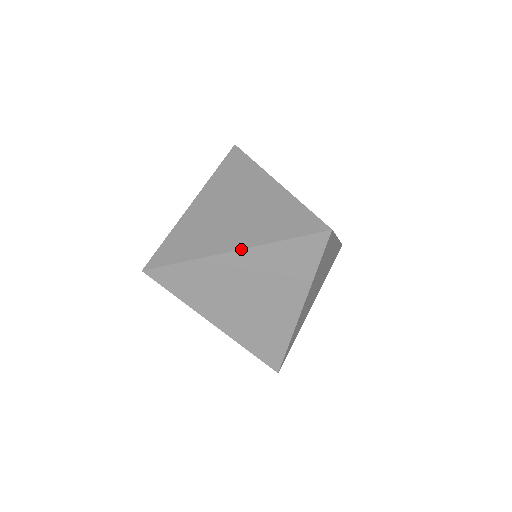
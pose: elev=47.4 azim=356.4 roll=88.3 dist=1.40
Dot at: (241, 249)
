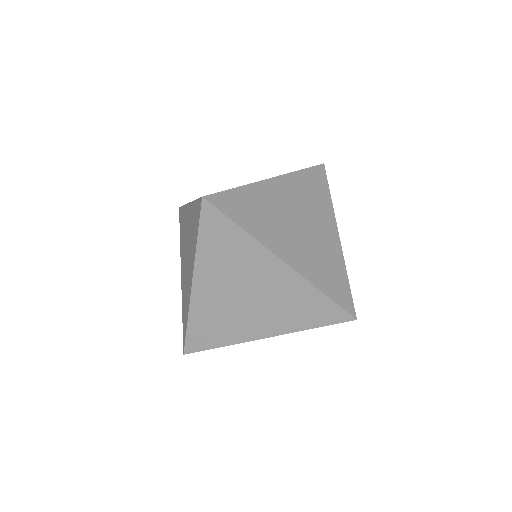
Dot at: (292, 267)
